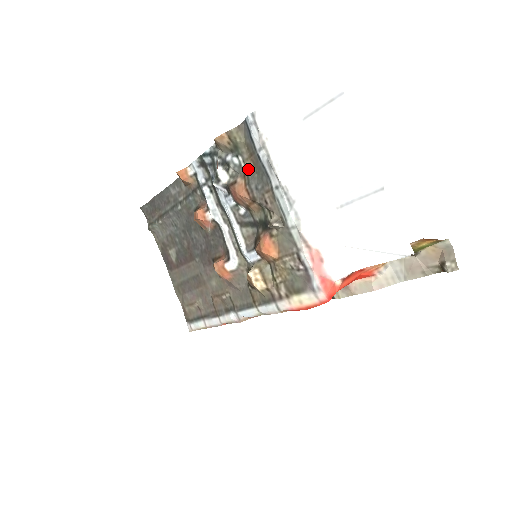
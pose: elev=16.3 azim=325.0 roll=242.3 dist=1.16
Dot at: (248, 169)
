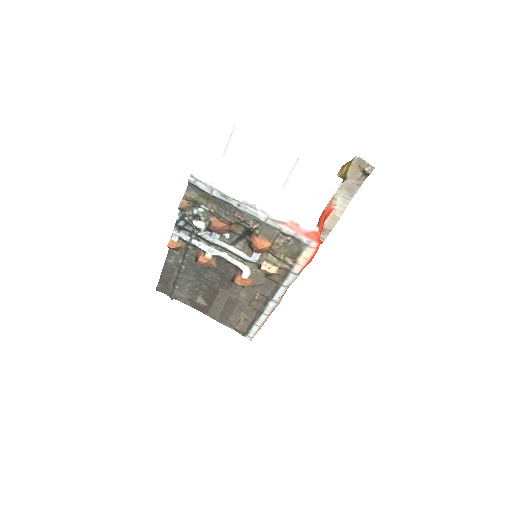
Dot at: (212, 209)
